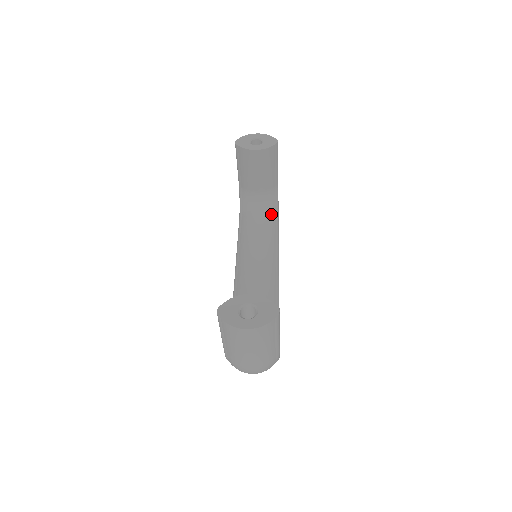
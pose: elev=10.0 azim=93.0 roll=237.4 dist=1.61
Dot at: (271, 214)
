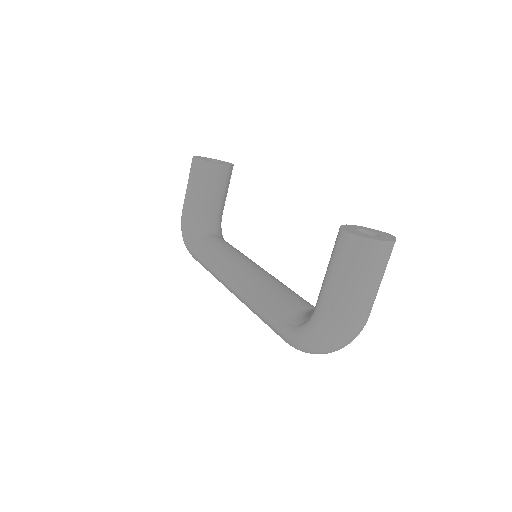
Dot at: occluded
